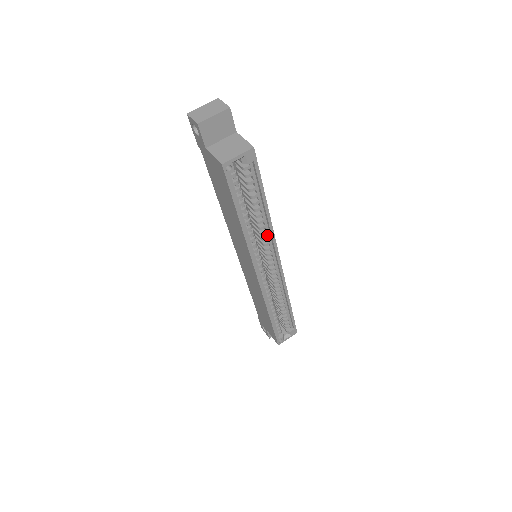
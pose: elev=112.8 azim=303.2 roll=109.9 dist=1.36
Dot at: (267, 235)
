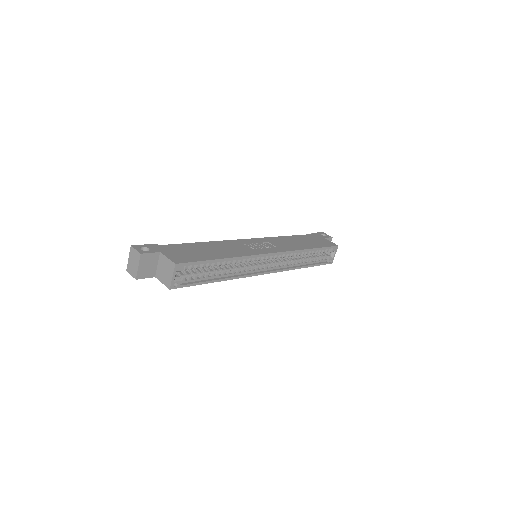
Dot at: (244, 259)
